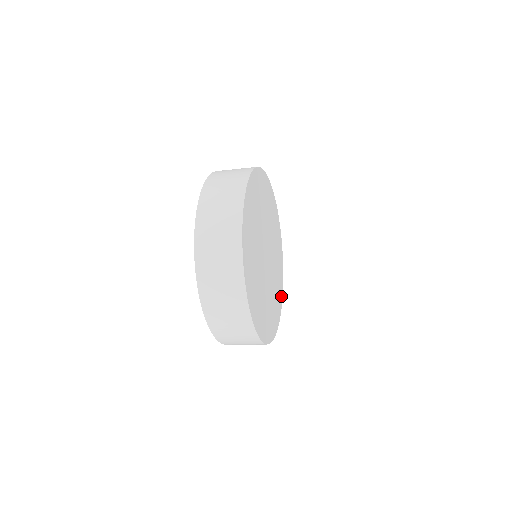
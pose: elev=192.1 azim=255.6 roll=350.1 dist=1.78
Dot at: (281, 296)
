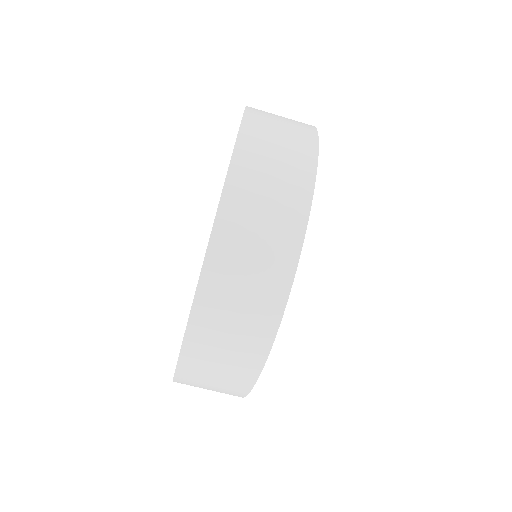
Dot at: occluded
